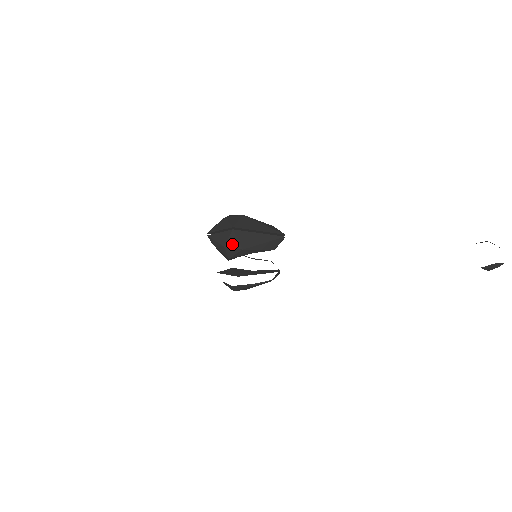
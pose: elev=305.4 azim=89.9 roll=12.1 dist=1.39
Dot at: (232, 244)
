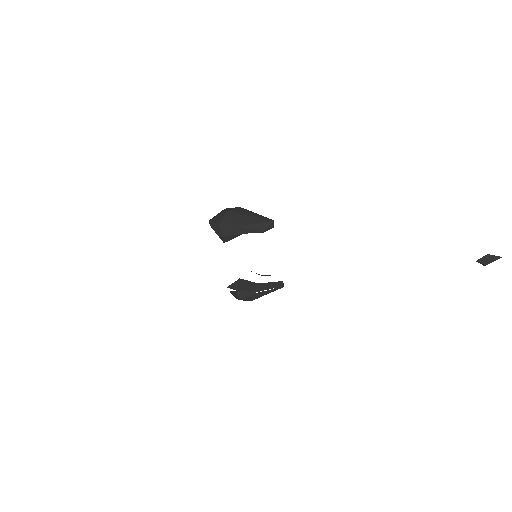
Dot at: (225, 222)
